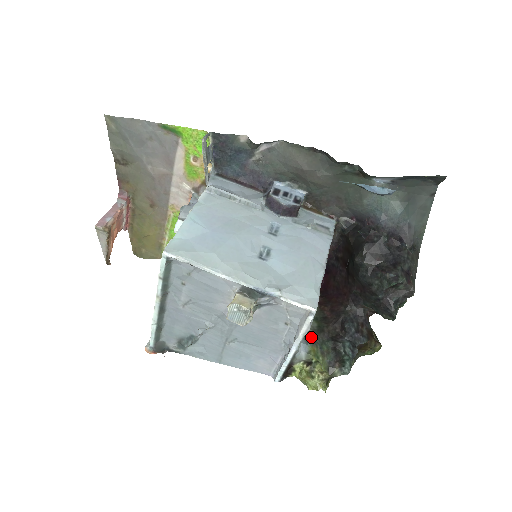
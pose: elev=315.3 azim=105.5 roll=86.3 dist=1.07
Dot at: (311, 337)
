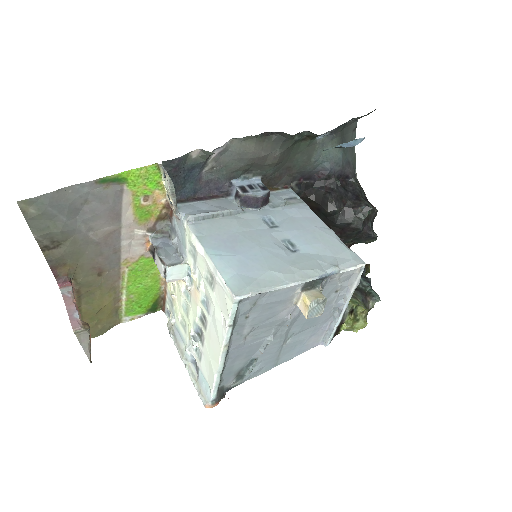
Dot at: occluded
